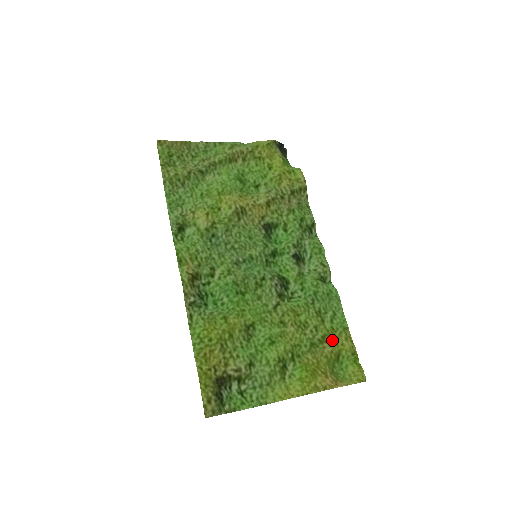
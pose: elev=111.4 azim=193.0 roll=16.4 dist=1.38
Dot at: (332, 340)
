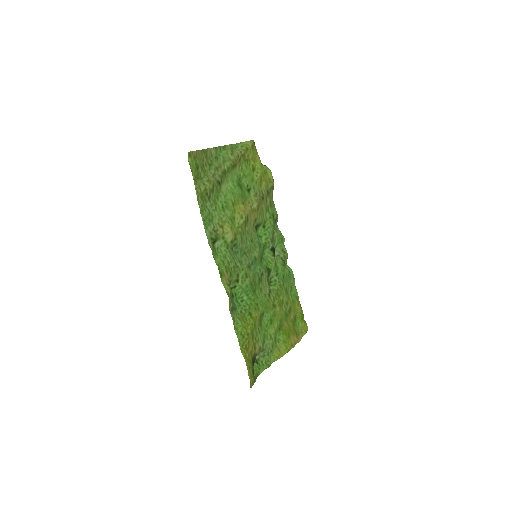
Dot at: (293, 308)
